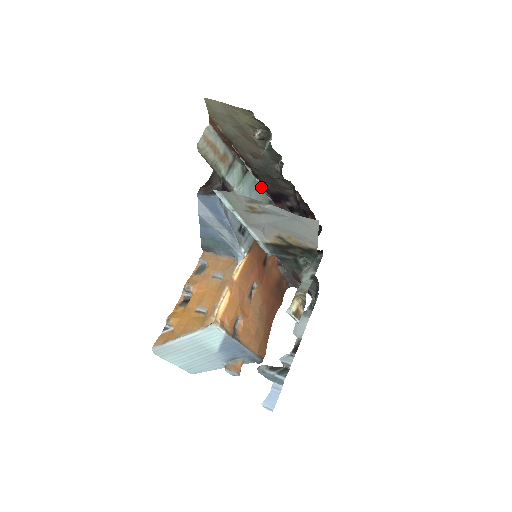
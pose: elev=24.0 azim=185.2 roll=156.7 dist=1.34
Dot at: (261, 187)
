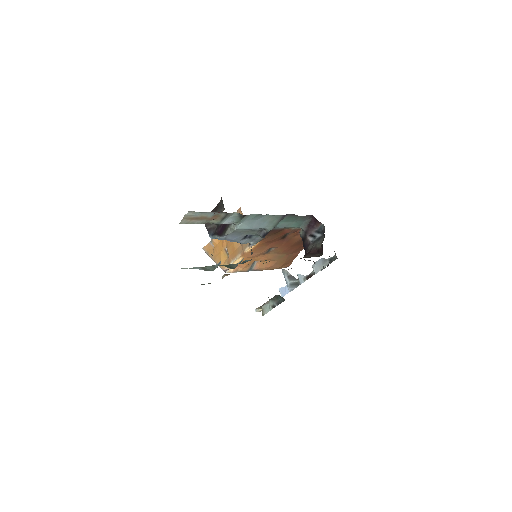
Dot at: occluded
